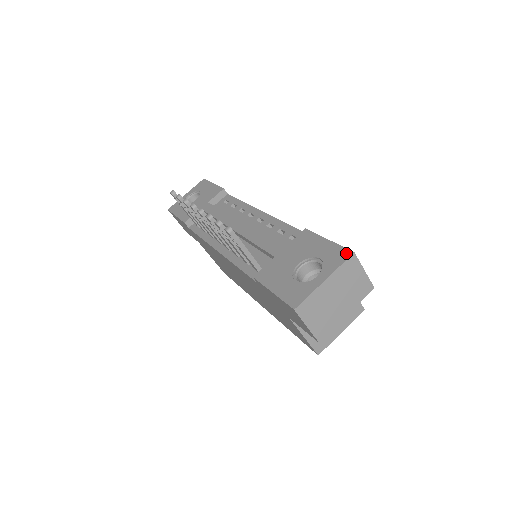
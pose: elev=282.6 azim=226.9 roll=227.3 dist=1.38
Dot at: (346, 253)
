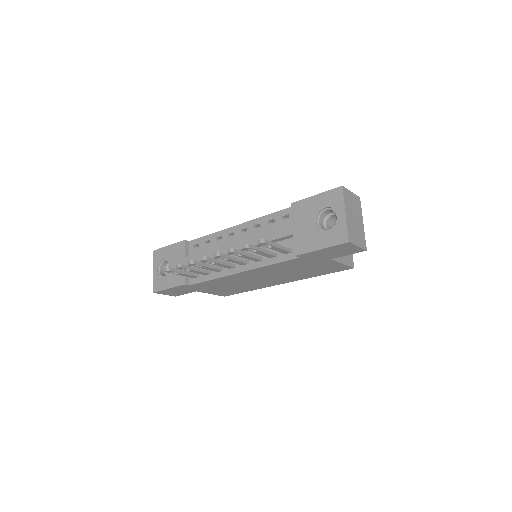
Dot at: (338, 190)
